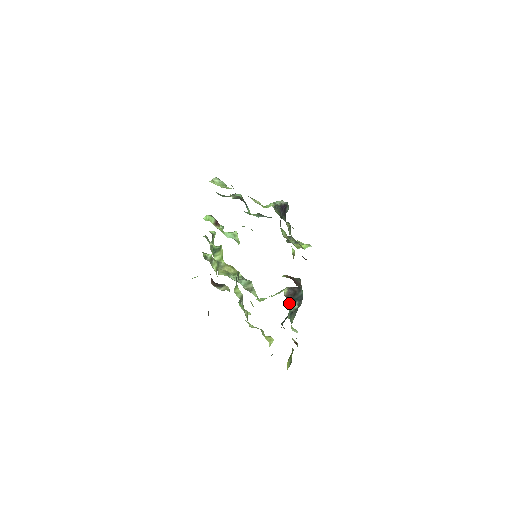
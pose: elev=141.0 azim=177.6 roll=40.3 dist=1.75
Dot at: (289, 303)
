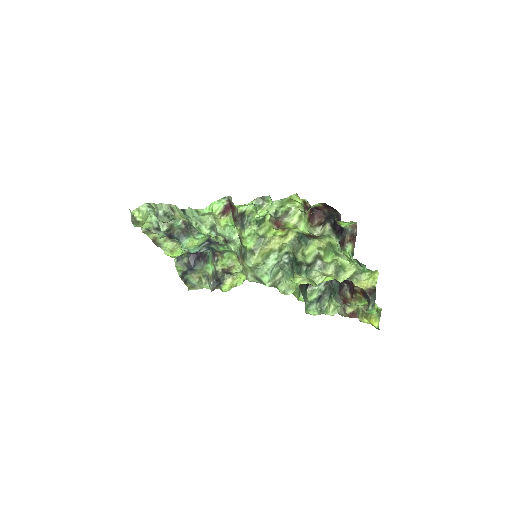
Dot at: (312, 290)
